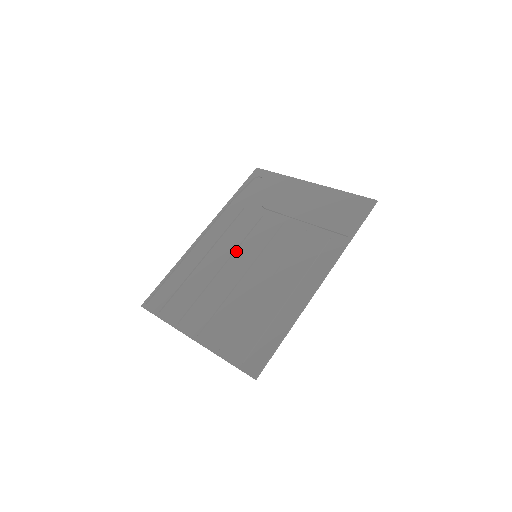
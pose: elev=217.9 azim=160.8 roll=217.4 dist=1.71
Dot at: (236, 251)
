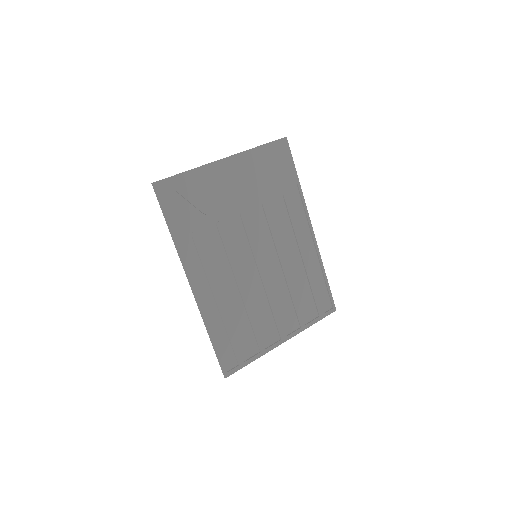
Dot at: (238, 269)
